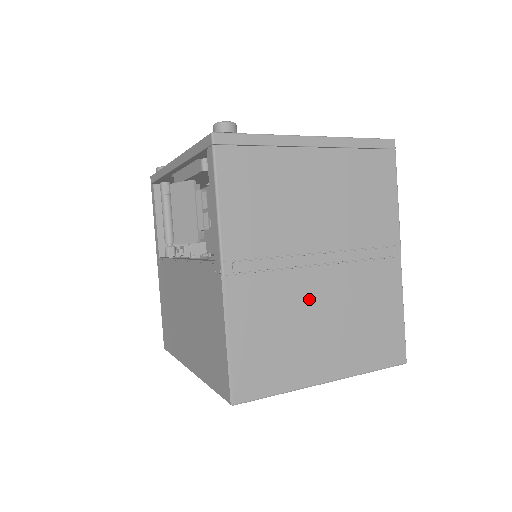
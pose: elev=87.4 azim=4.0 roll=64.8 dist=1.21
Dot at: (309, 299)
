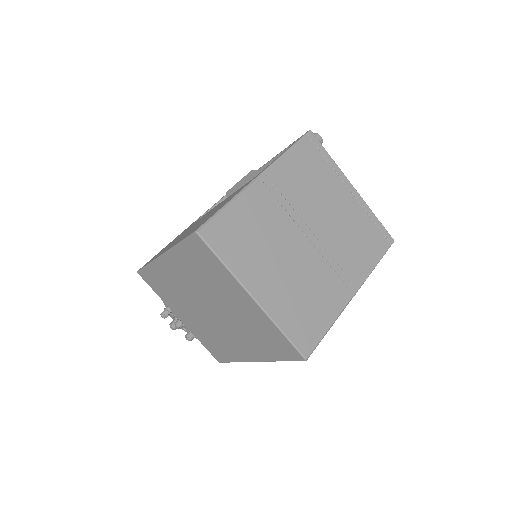
Dot at: (286, 244)
